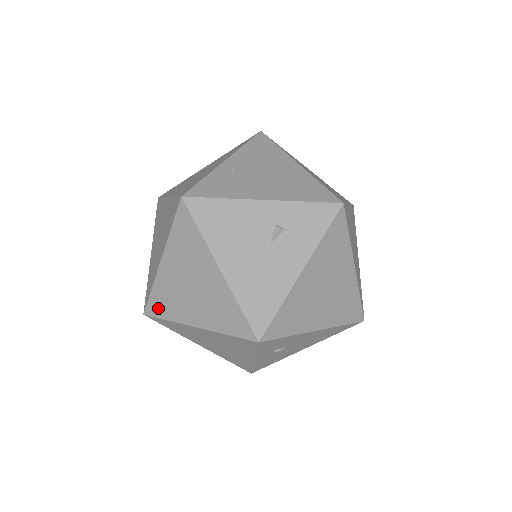
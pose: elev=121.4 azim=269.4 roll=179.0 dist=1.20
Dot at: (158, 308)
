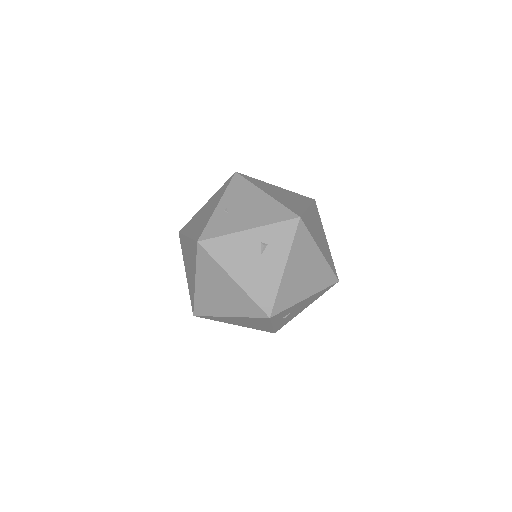
Dot at: (202, 310)
